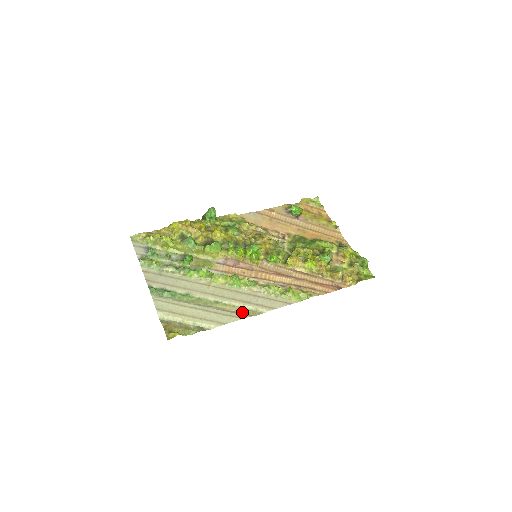
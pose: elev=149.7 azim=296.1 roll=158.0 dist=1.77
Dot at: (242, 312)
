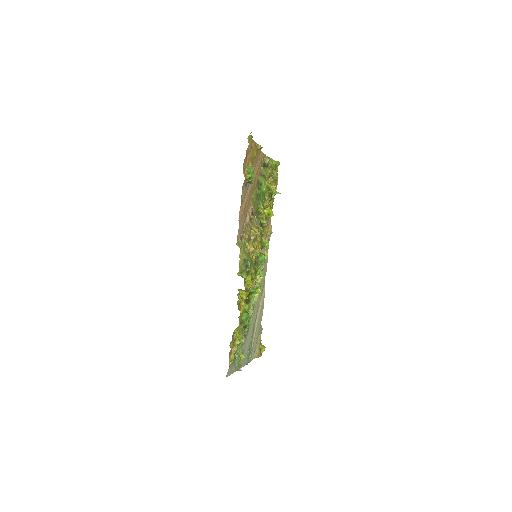
Dot at: (262, 292)
